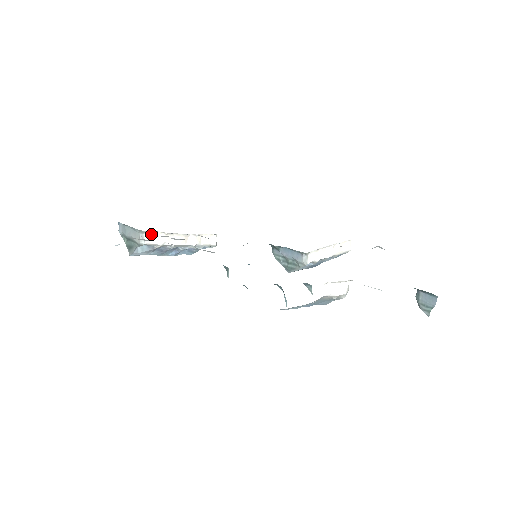
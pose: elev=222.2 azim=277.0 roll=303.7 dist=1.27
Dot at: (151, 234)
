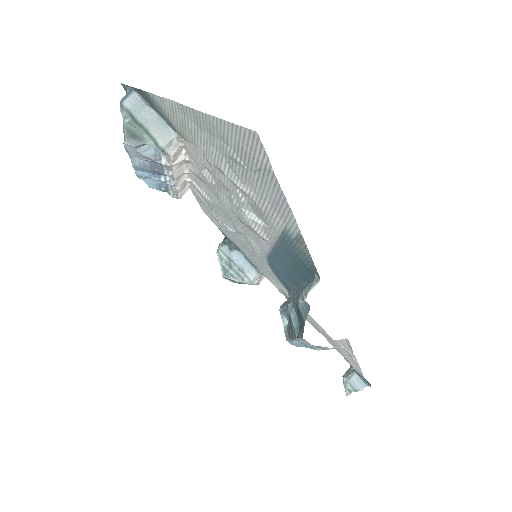
Dot at: (180, 147)
